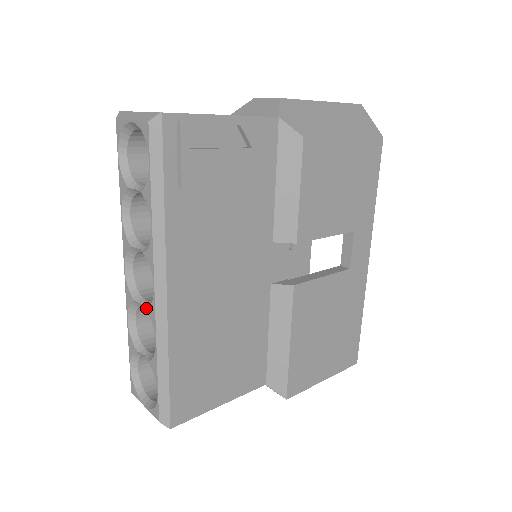
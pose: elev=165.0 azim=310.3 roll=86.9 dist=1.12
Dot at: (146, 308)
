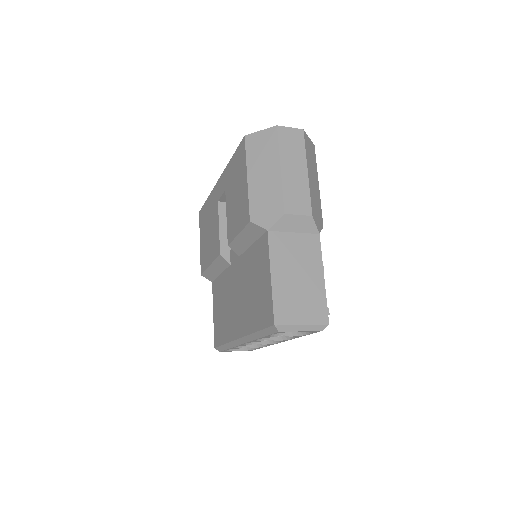
Dot at: occluded
